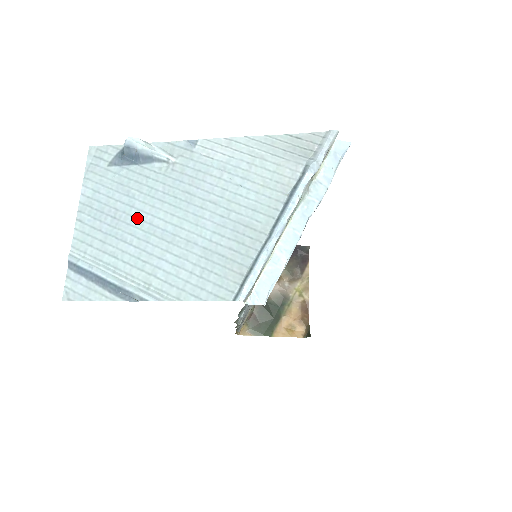
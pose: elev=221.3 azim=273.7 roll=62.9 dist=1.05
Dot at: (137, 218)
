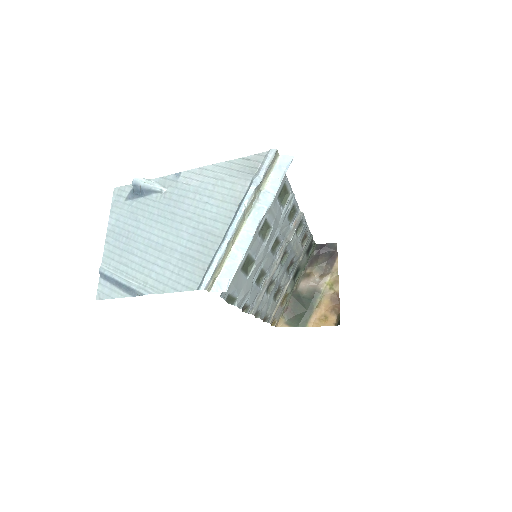
Dot at: (141, 236)
